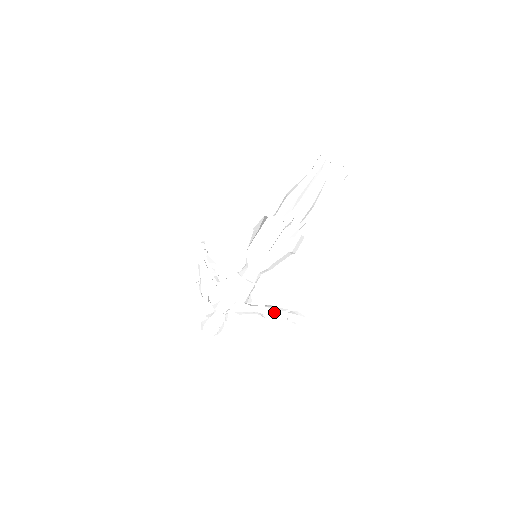
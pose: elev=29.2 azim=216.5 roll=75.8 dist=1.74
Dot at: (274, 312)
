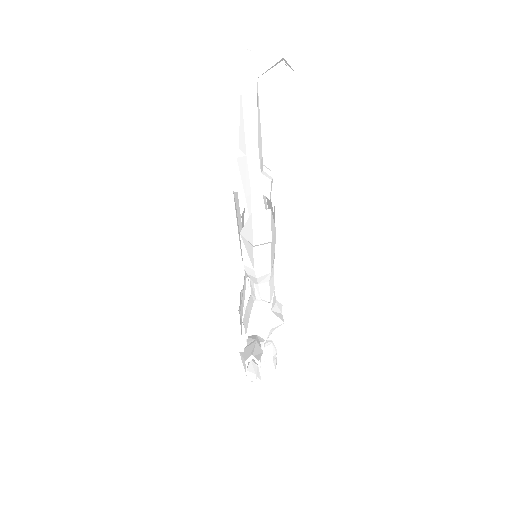
Dot at: (242, 361)
